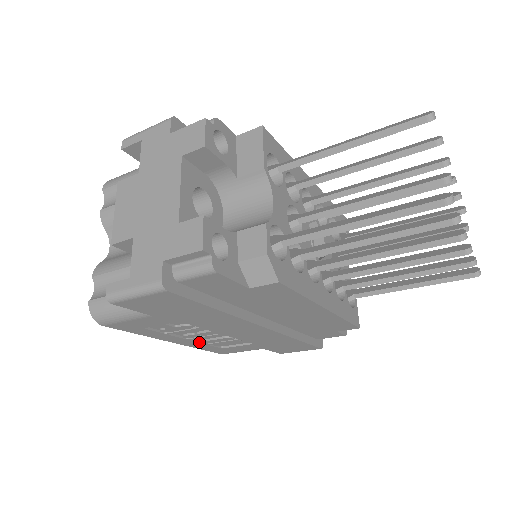
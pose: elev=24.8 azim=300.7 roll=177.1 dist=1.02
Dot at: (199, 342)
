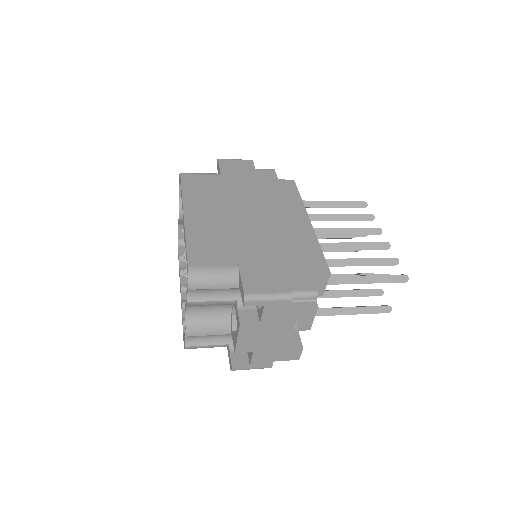
Dot at: occluded
